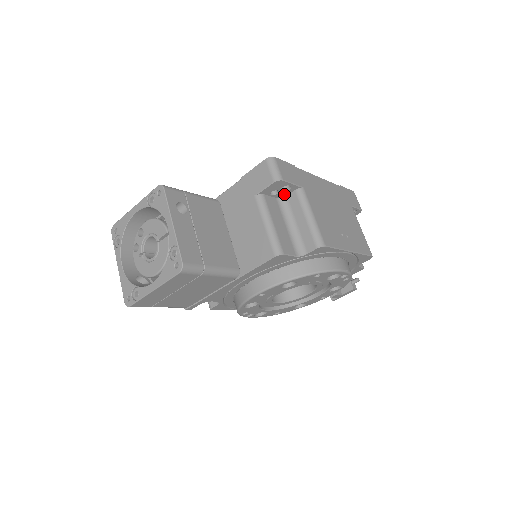
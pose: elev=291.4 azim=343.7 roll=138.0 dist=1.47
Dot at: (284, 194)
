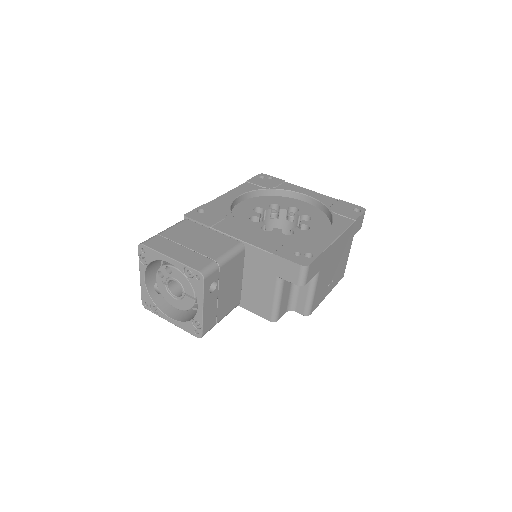
Dot at: occluded
